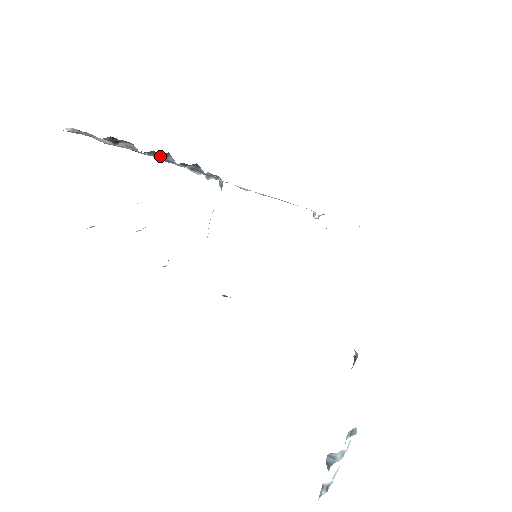
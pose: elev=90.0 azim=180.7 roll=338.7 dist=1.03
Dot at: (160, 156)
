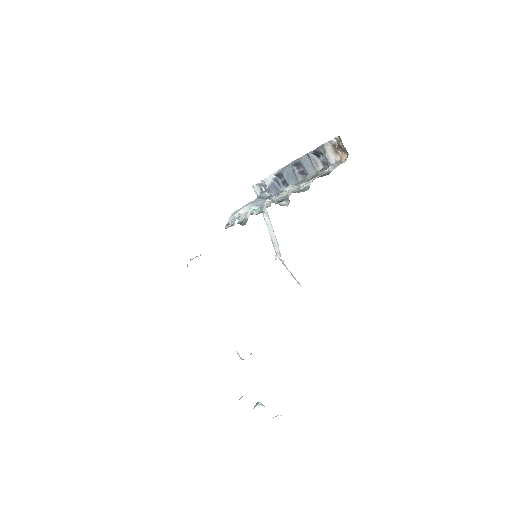
Dot at: (294, 168)
